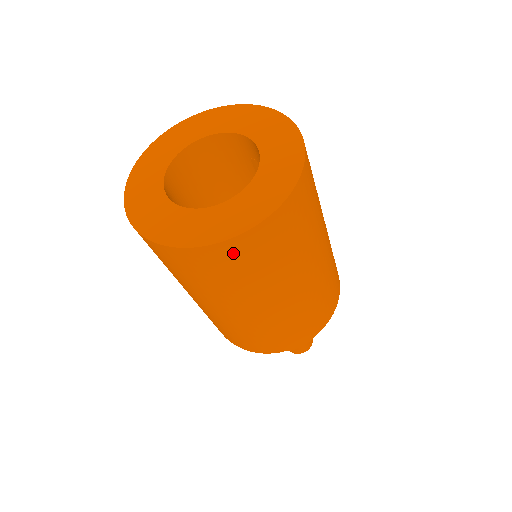
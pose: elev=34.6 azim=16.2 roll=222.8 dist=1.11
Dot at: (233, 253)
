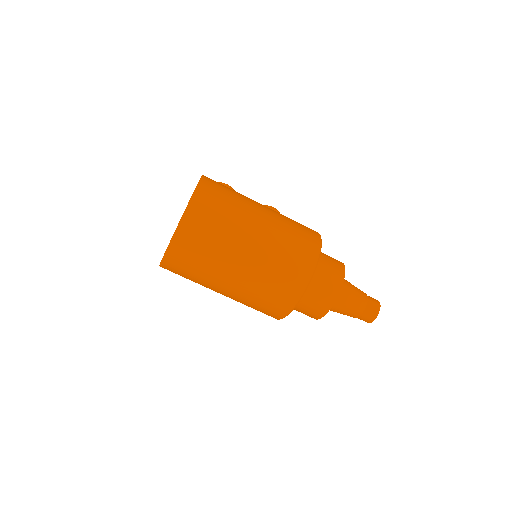
Dot at: (184, 240)
